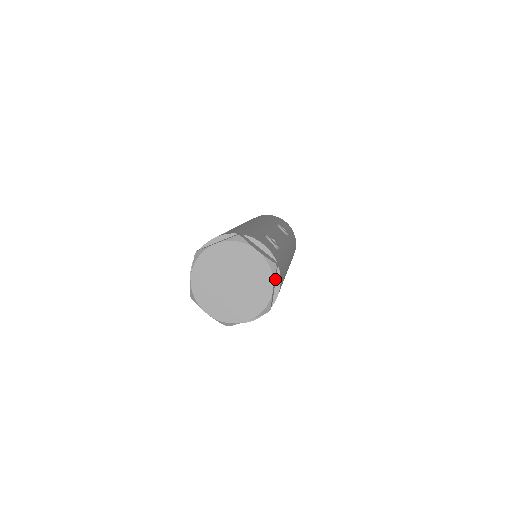
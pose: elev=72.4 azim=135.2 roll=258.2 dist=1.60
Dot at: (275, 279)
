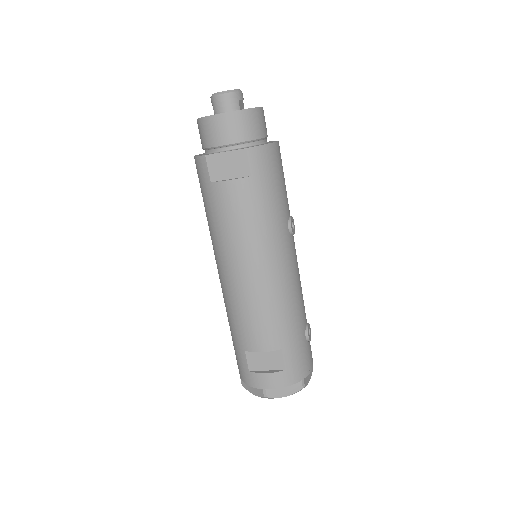
Dot at: occluded
